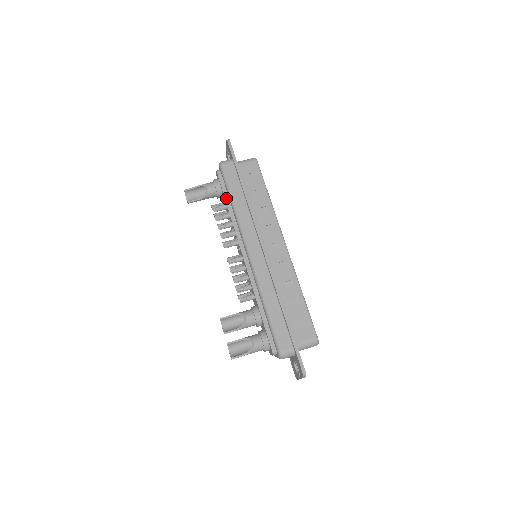
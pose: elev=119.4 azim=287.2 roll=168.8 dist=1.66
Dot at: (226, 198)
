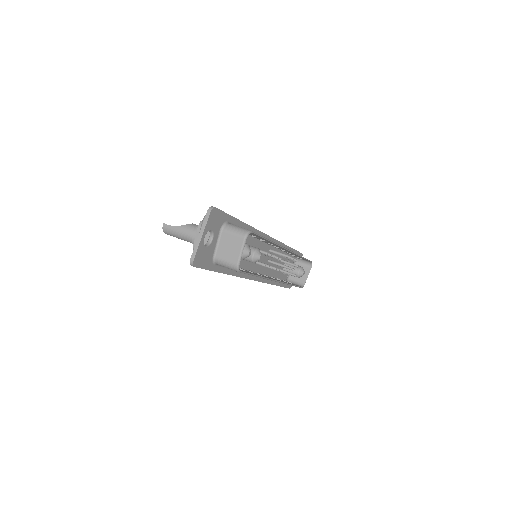
Dot at: occluded
